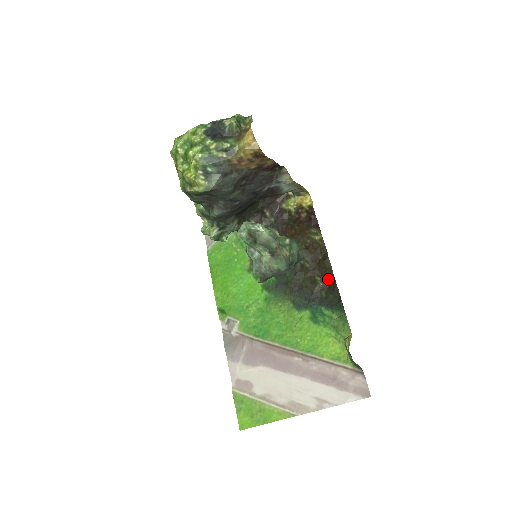
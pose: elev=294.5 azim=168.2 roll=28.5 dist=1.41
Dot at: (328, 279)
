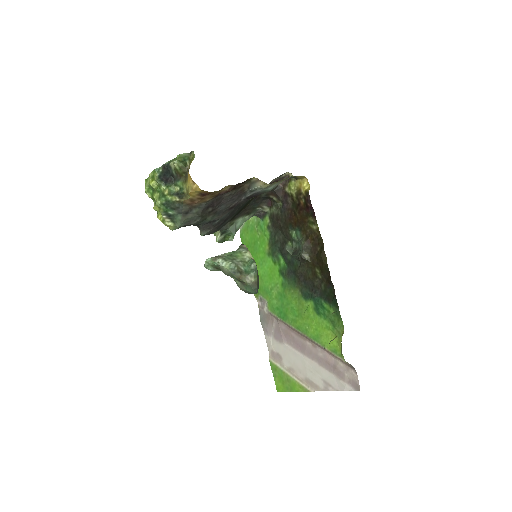
Dot at: (325, 273)
